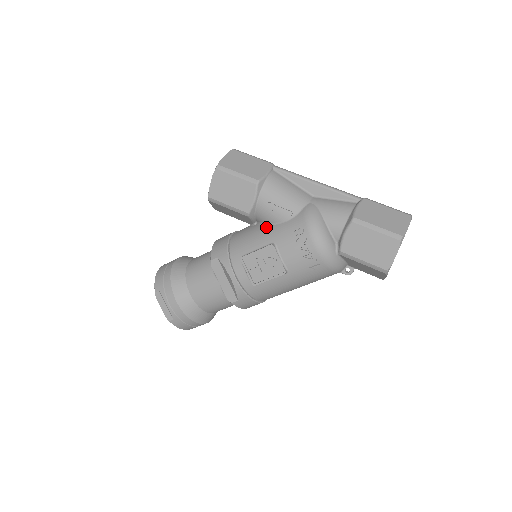
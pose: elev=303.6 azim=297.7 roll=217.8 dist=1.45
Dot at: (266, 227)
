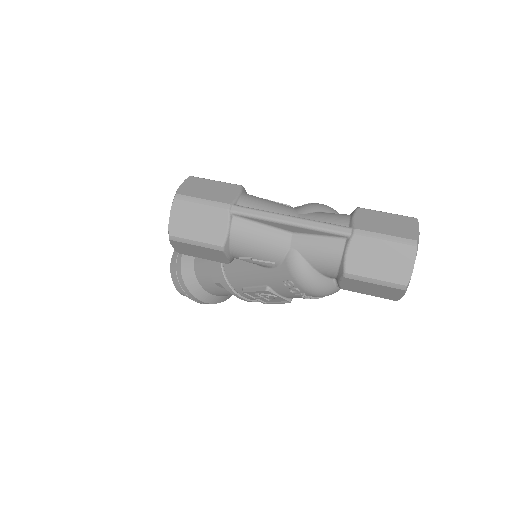
Dot at: (253, 266)
